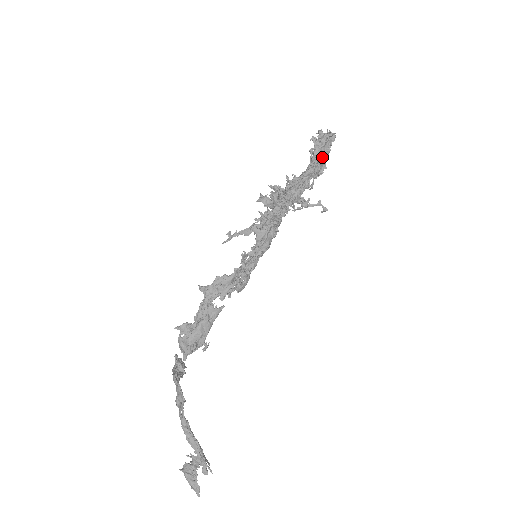
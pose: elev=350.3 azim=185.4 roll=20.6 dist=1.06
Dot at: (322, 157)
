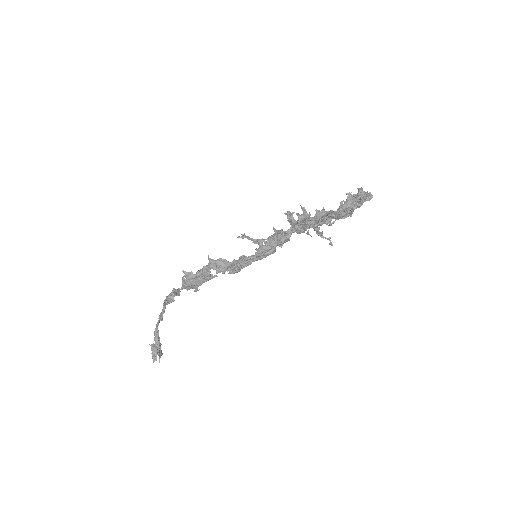
Dot at: (349, 210)
